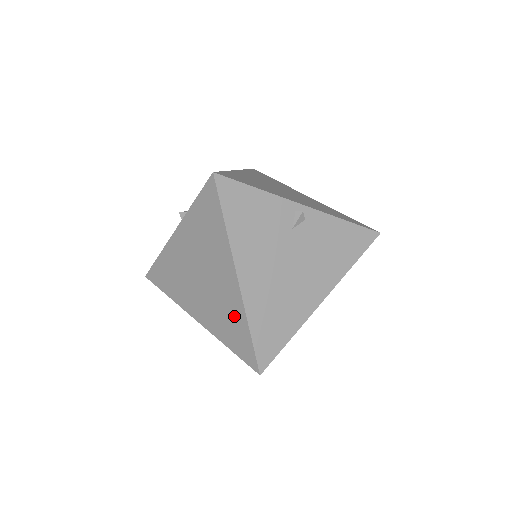
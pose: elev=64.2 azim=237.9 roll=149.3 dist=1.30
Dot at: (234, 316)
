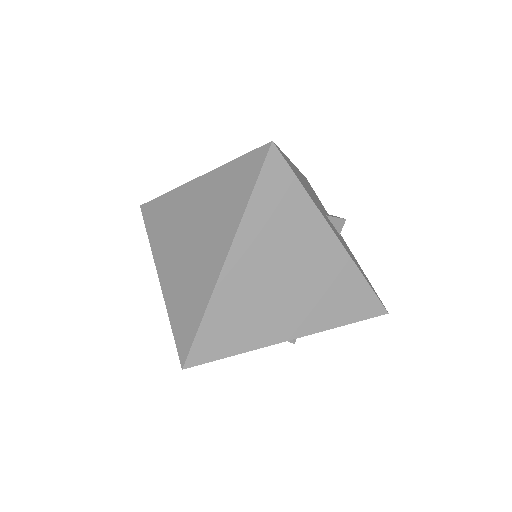
Dot at: (221, 185)
